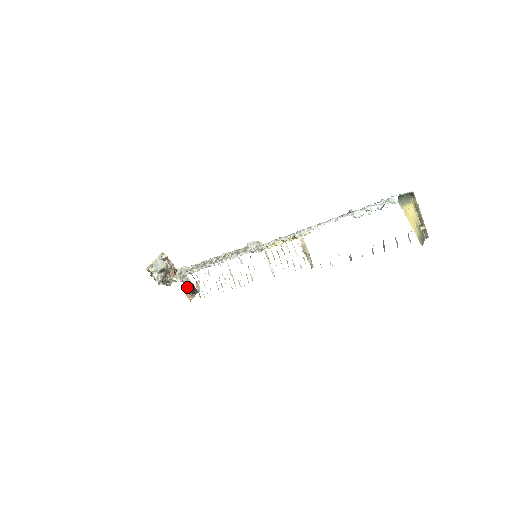
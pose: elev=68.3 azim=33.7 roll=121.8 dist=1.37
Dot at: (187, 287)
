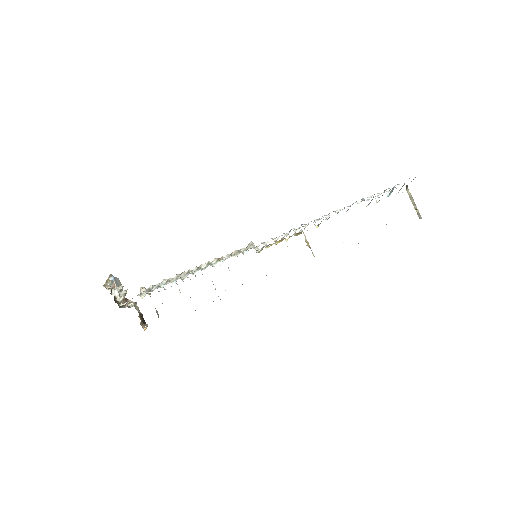
Dot at: (139, 316)
